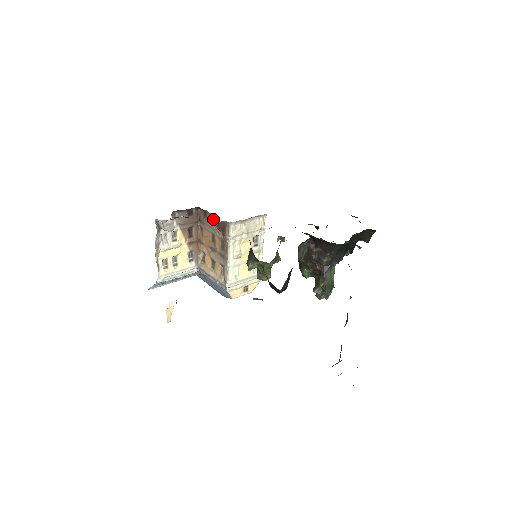
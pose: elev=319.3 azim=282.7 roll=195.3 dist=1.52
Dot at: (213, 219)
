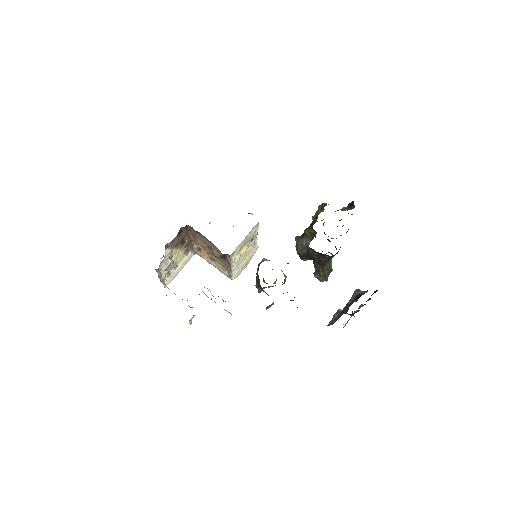
Dot at: (208, 240)
